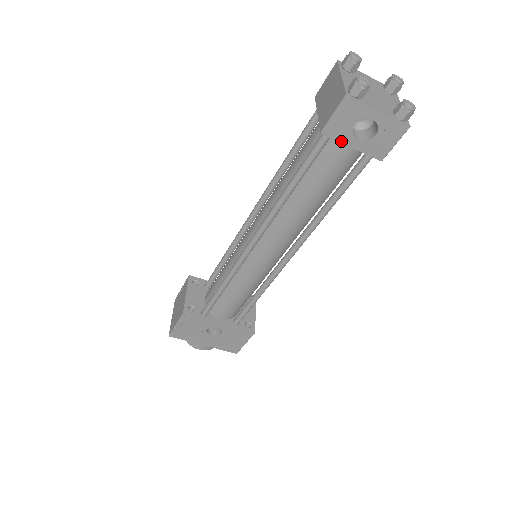
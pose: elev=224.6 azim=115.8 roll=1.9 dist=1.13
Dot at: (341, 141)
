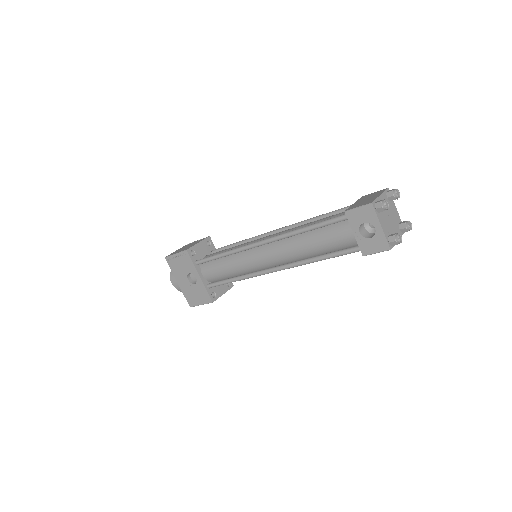
Dot at: (351, 225)
